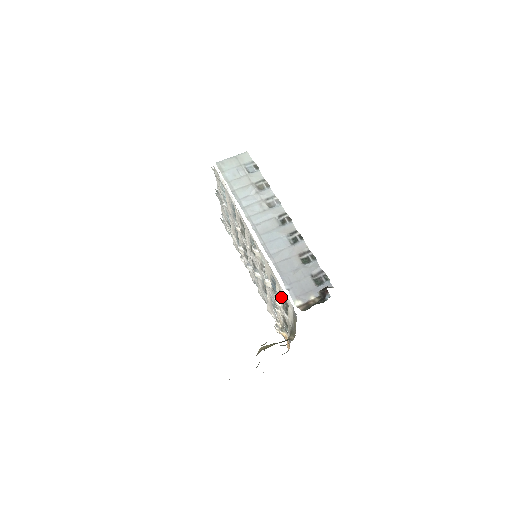
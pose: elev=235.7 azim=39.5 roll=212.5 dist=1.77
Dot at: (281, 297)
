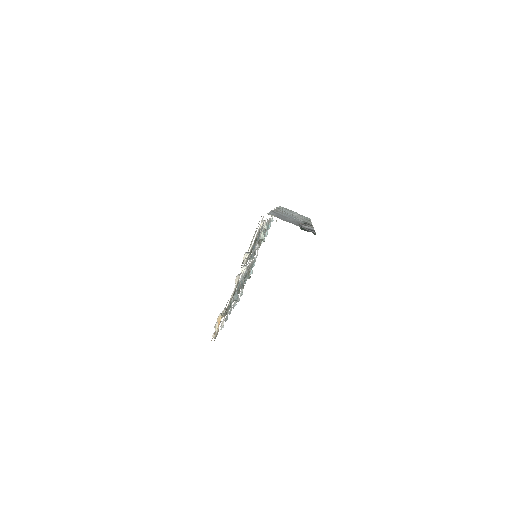
Dot at: (256, 237)
